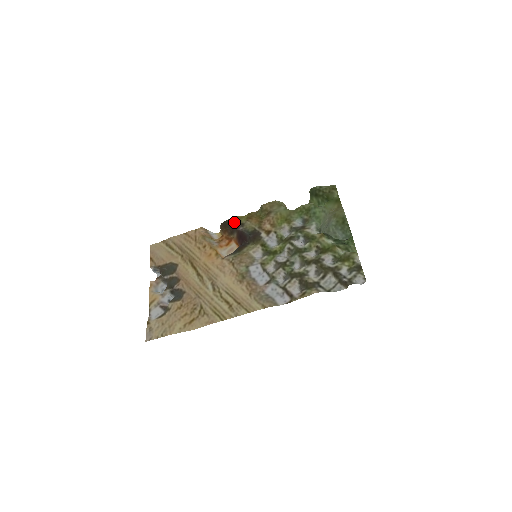
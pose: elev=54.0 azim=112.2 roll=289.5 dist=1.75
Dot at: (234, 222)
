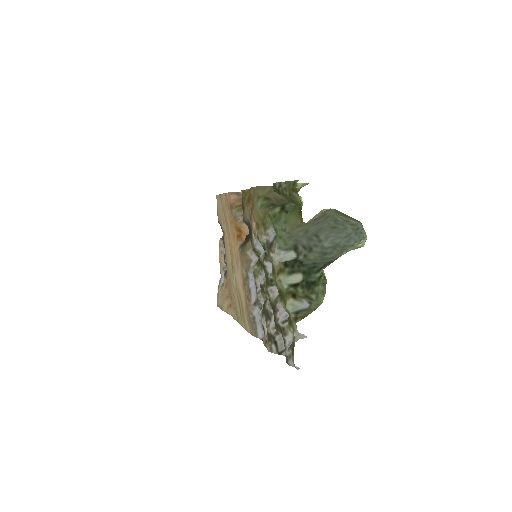
Dot at: occluded
